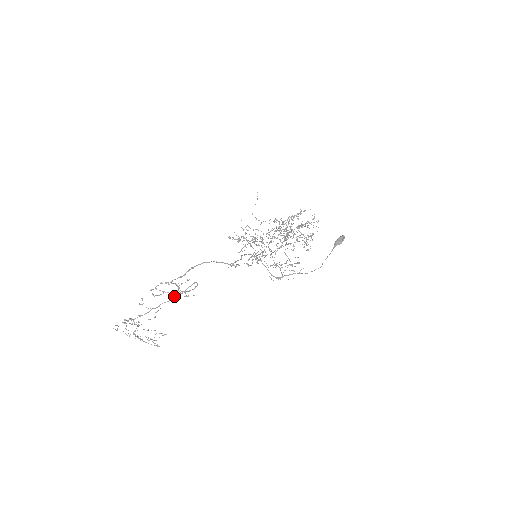
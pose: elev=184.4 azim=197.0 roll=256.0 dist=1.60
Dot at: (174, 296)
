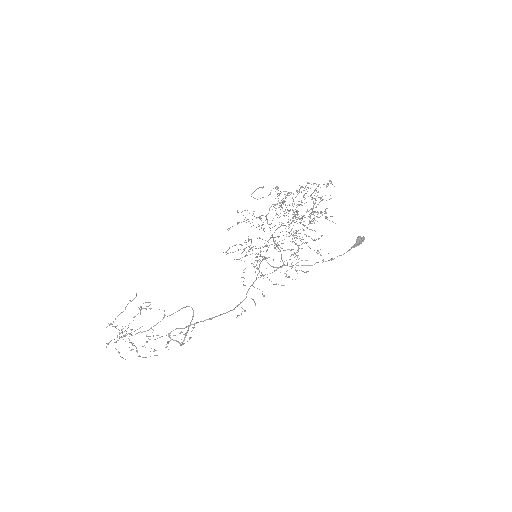
Dot at: (165, 315)
